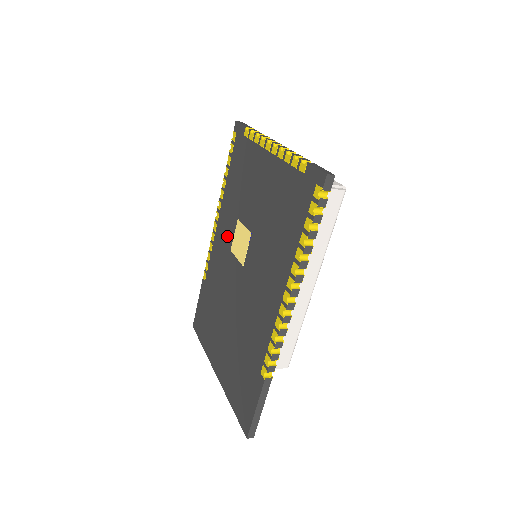
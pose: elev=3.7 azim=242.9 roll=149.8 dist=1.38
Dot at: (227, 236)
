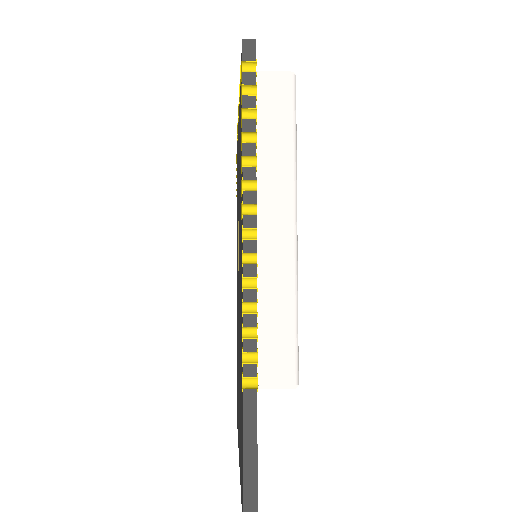
Dot at: occluded
